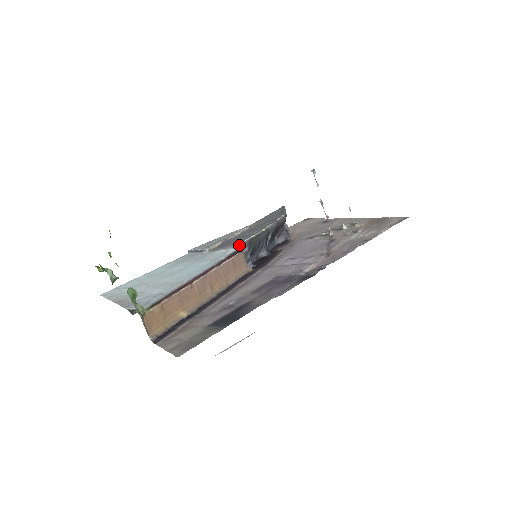
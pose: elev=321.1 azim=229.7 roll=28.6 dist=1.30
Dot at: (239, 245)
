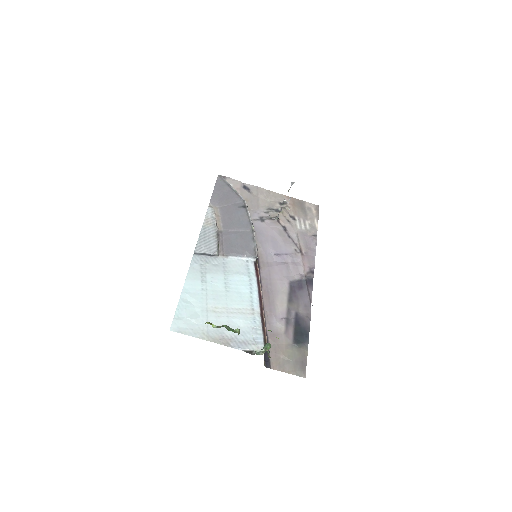
Dot at: occluded
